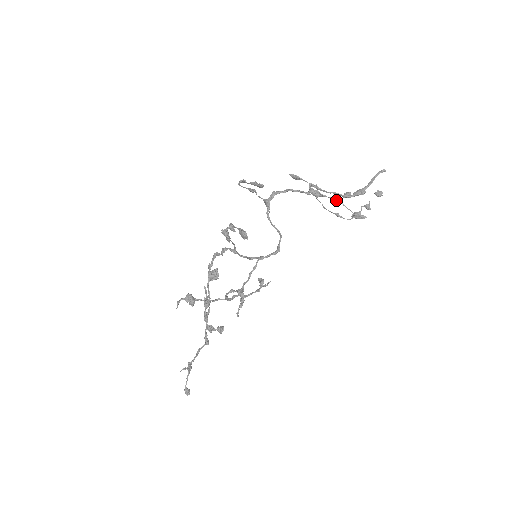
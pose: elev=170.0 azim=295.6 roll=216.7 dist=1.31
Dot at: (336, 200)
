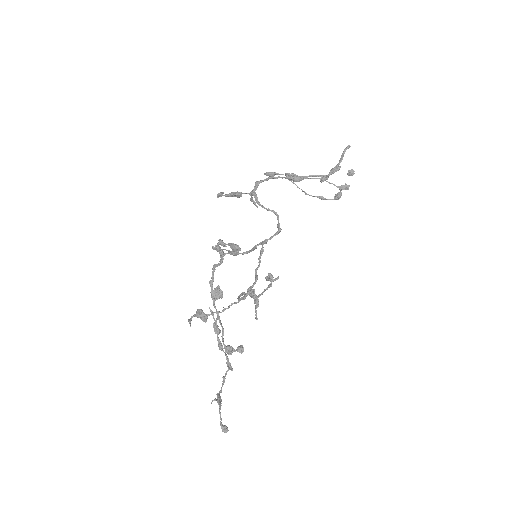
Dot at: (316, 178)
